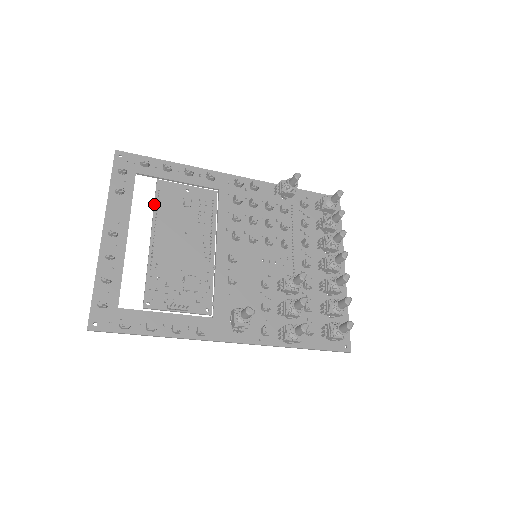
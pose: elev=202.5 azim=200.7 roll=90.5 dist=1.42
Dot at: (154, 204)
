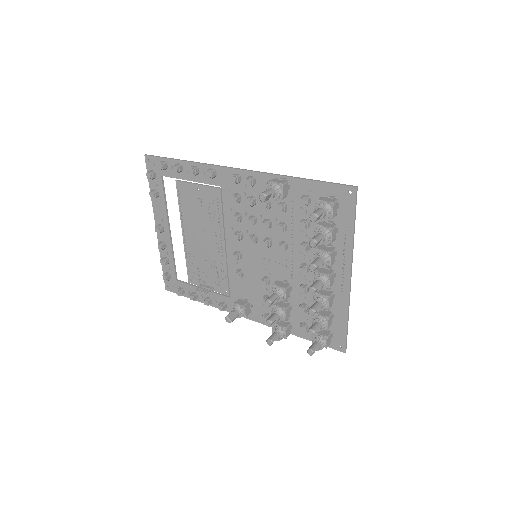
Dot at: (178, 204)
